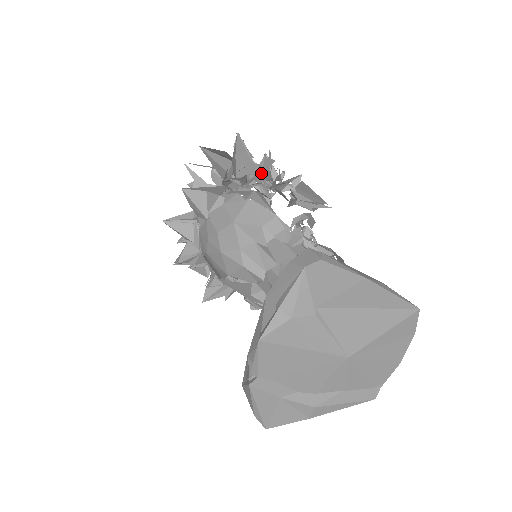
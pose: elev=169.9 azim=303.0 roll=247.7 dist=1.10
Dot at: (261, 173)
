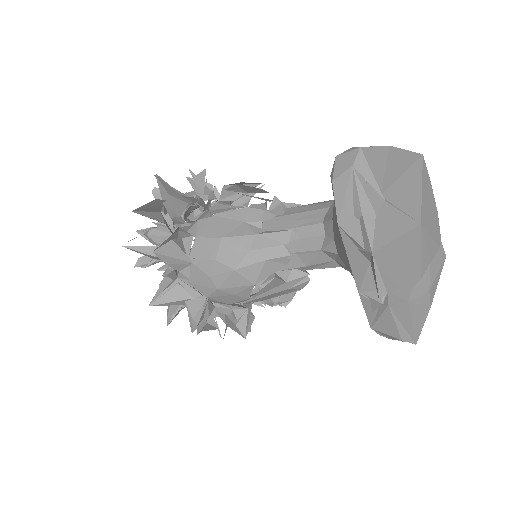
Dot at: occluded
